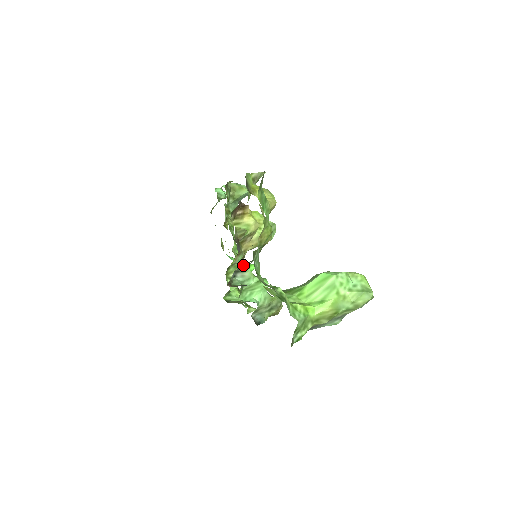
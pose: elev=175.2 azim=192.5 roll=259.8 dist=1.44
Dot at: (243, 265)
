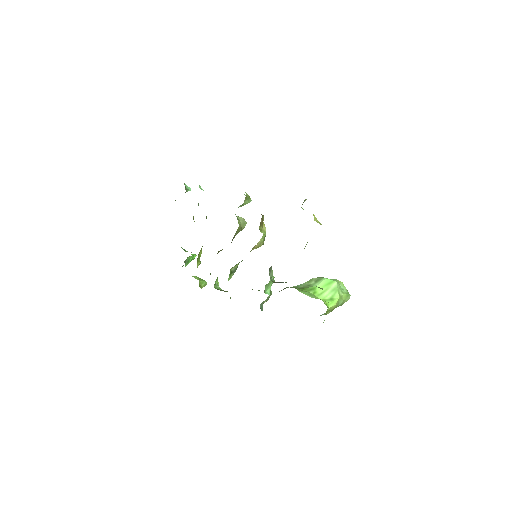
Dot at: occluded
